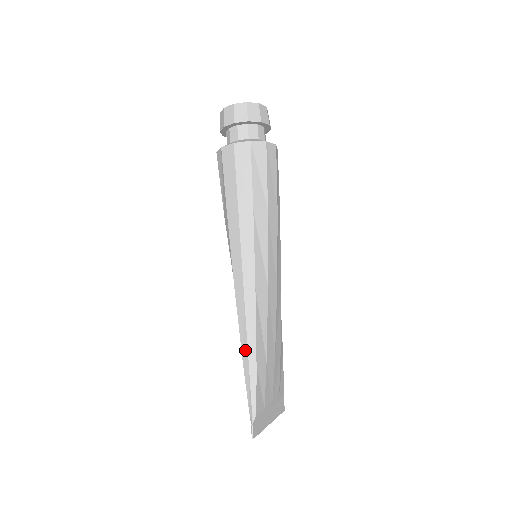
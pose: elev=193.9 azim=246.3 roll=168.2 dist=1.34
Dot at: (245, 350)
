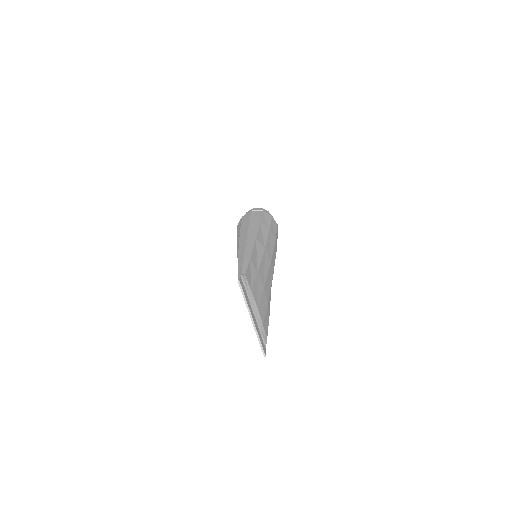
Dot at: (241, 256)
